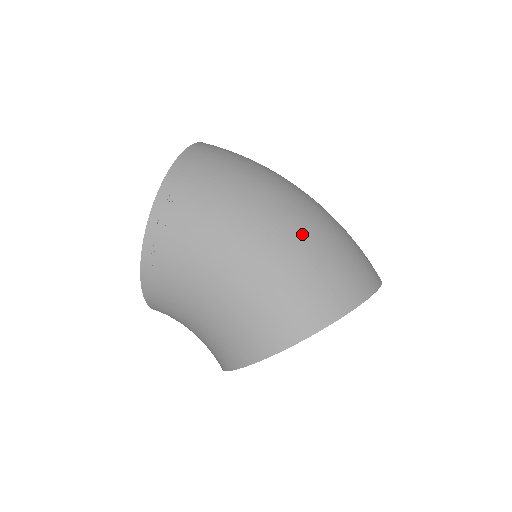
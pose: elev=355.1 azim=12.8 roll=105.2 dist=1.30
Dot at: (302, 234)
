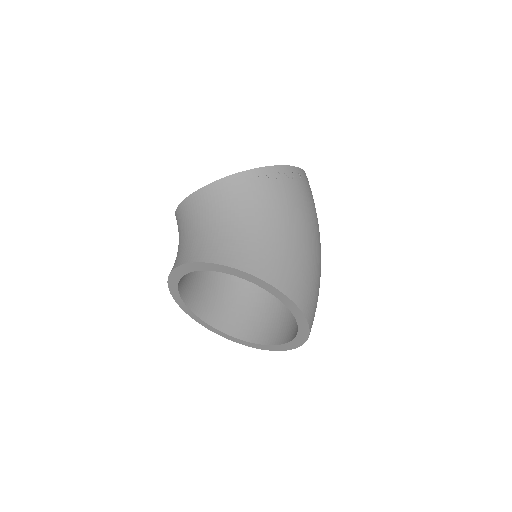
Dot at: occluded
